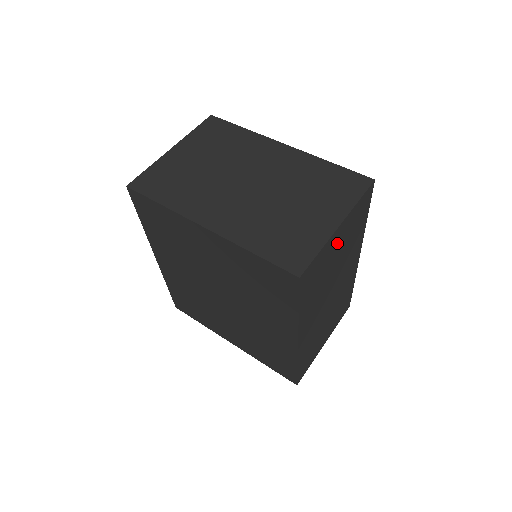
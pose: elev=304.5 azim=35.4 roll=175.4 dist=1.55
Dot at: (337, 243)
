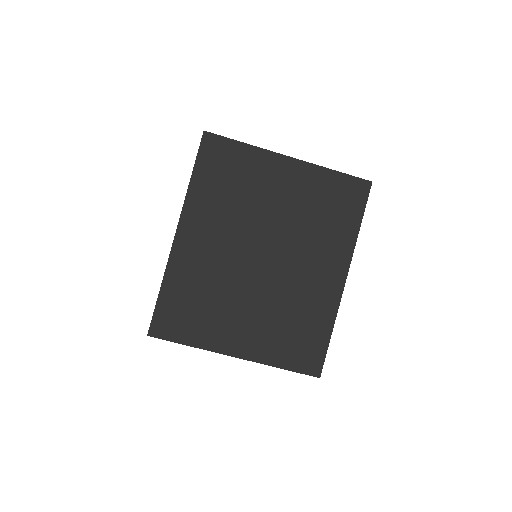
Dot at: occluded
